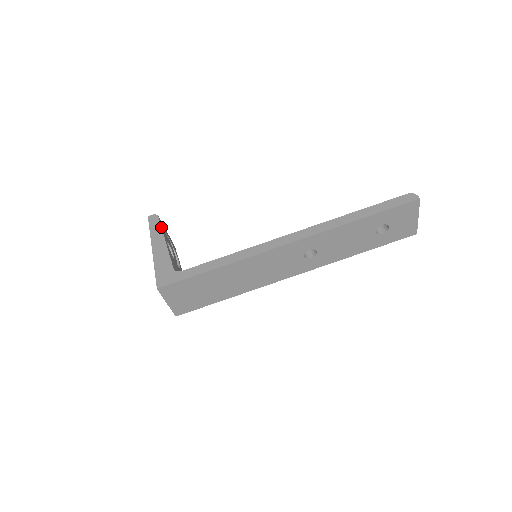
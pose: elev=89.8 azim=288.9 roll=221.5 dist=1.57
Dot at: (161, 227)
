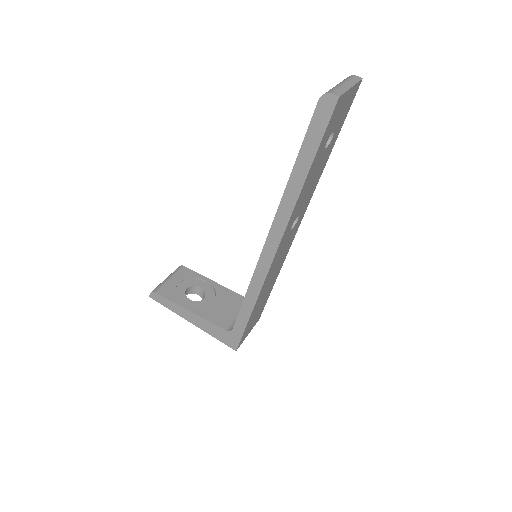
Dot at: (170, 301)
